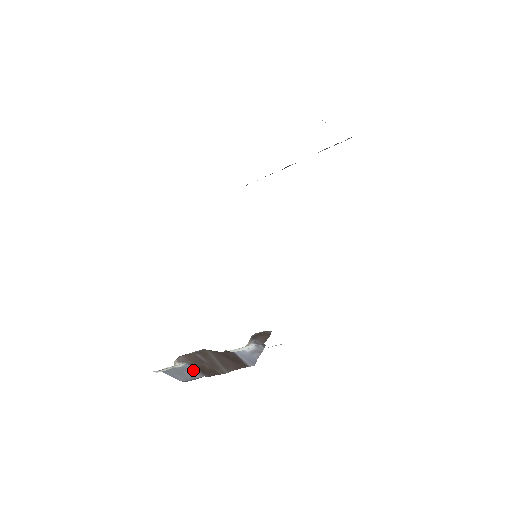
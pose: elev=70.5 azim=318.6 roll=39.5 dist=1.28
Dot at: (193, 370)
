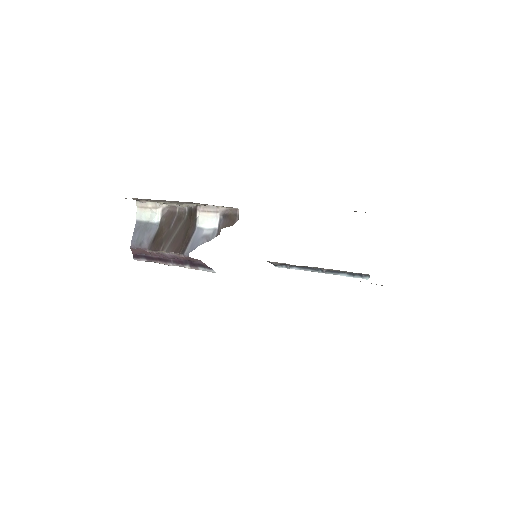
Dot at: (152, 235)
